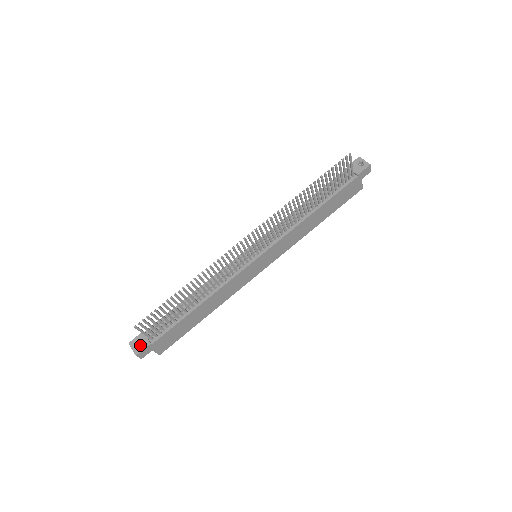
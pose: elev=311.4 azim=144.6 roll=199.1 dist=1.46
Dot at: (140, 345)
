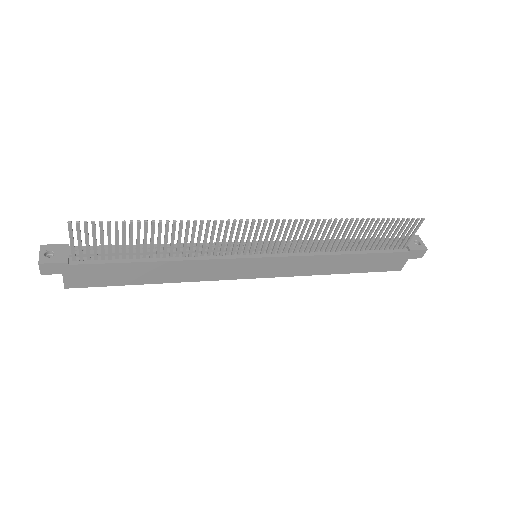
Dot at: (53, 256)
